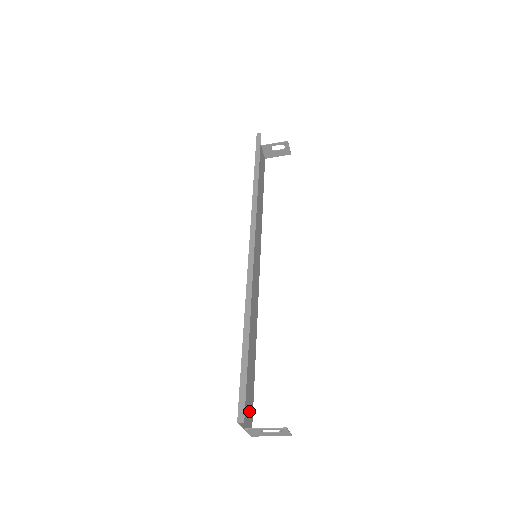
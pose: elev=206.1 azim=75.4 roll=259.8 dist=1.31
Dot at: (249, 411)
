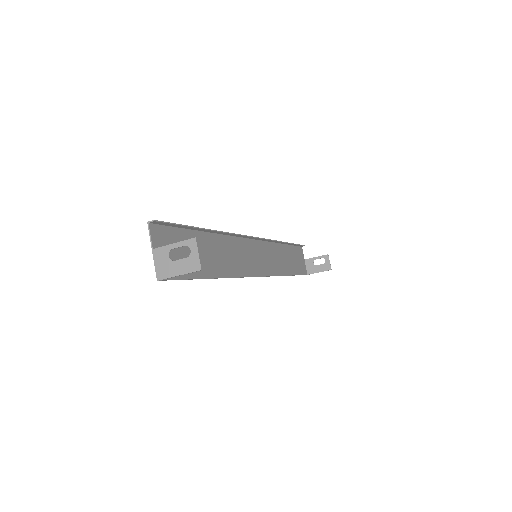
Dot at: occluded
